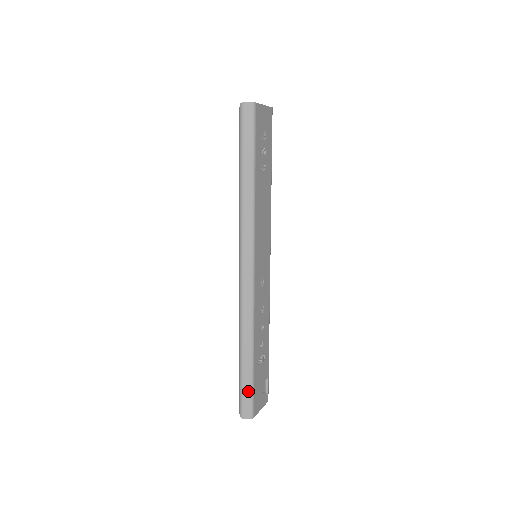
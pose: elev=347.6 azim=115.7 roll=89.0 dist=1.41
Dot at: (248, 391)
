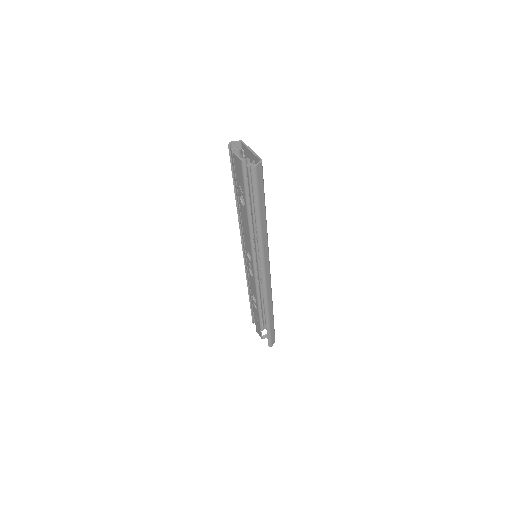
Dot at: (273, 332)
